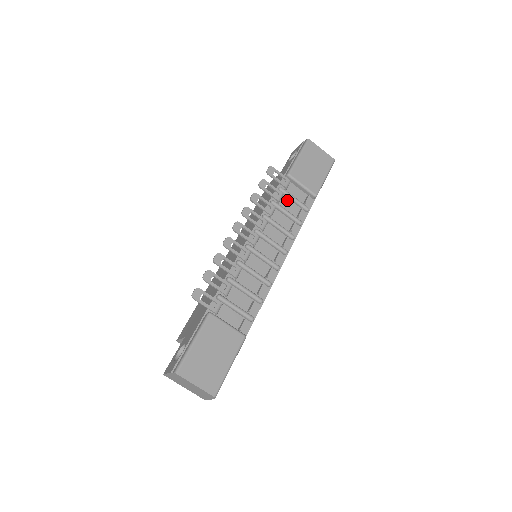
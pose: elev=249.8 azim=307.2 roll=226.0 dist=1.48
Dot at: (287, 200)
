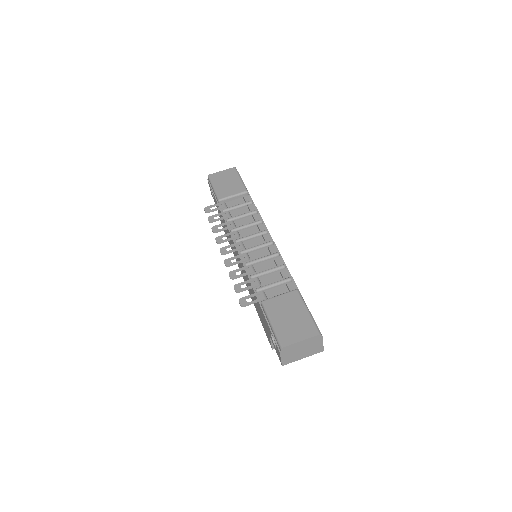
Dot at: (234, 211)
